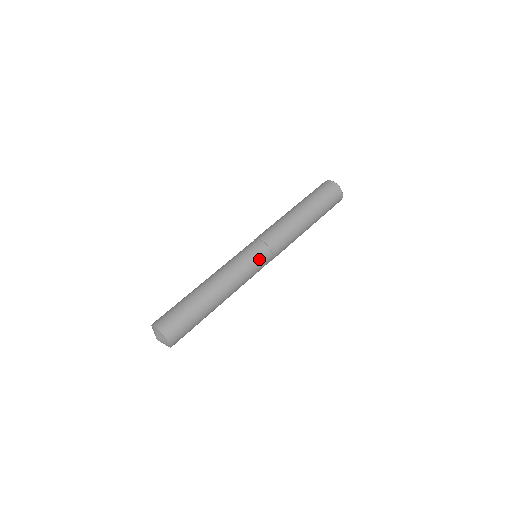
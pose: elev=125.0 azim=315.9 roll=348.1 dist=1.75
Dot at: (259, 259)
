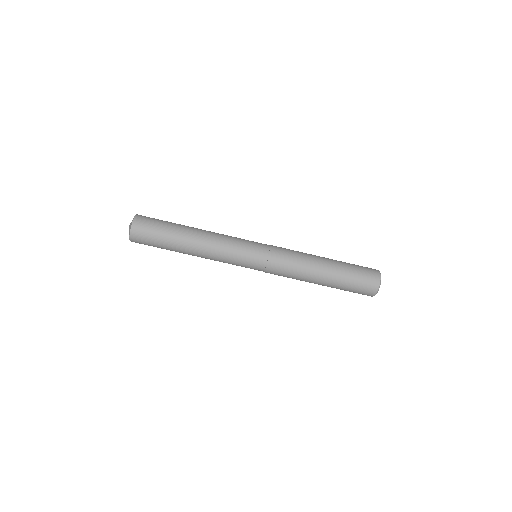
Dot at: (248, 267)
